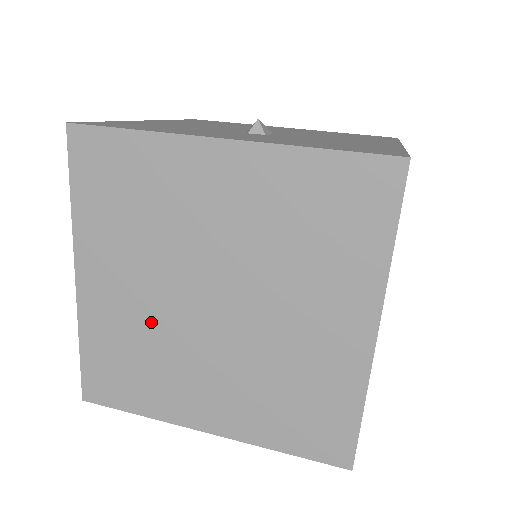
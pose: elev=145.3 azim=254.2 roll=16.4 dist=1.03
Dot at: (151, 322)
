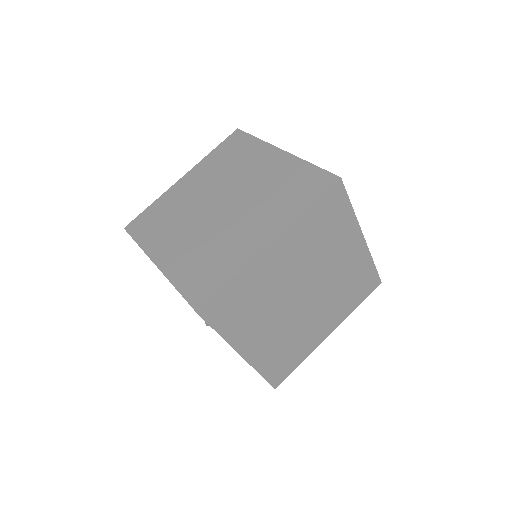
Dot at: (189, 205)
